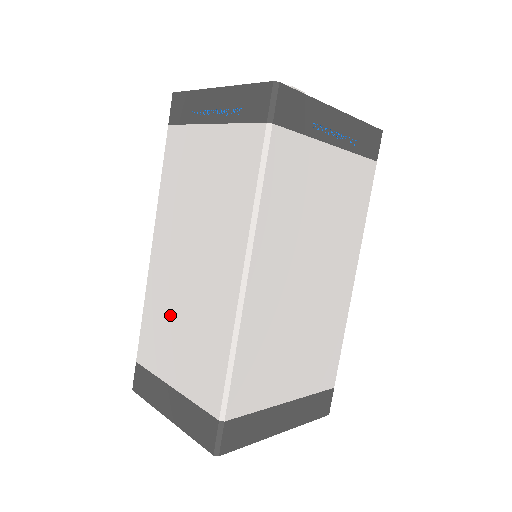
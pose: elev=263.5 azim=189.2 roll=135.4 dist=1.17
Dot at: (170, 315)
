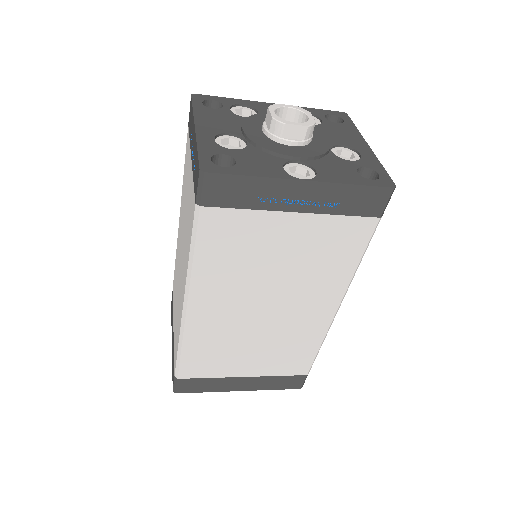
Dot at: (176, 282)
